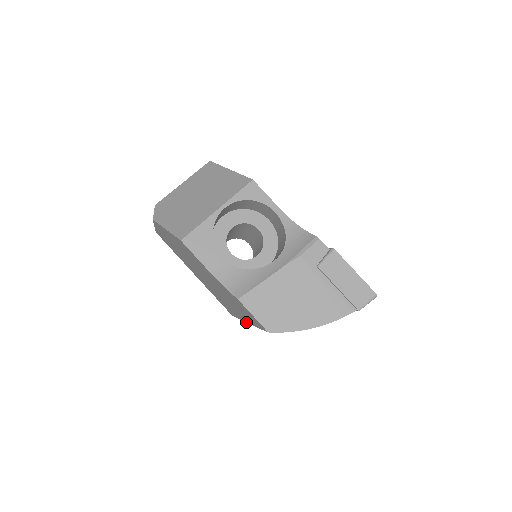
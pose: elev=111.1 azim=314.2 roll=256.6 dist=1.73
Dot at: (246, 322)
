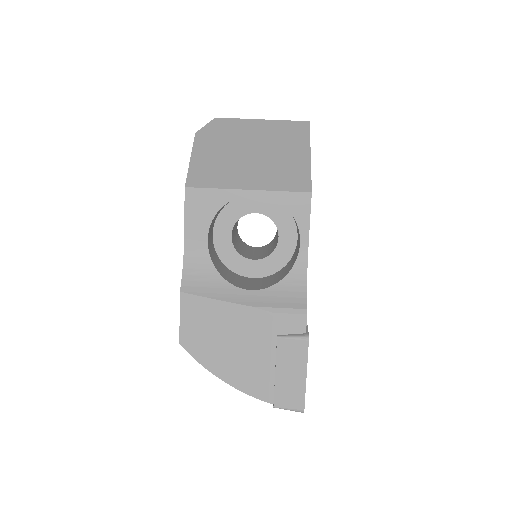
Dot at: occluded
